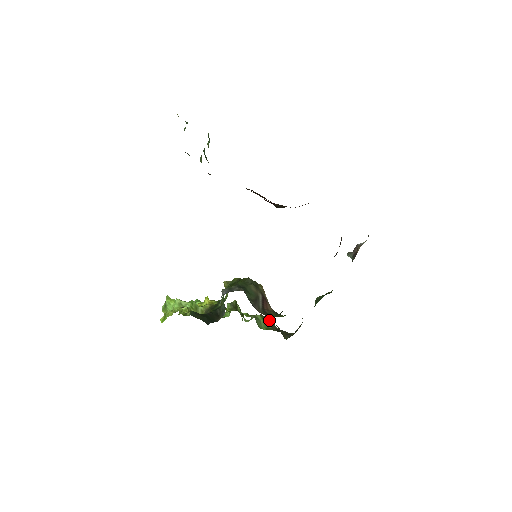
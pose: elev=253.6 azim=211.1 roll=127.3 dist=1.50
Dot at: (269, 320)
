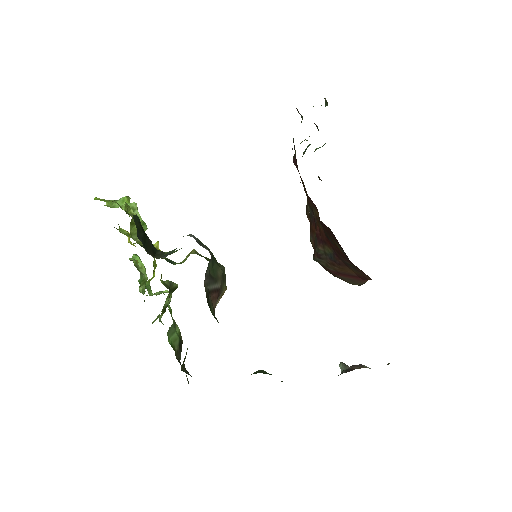
Dot at: occluded
